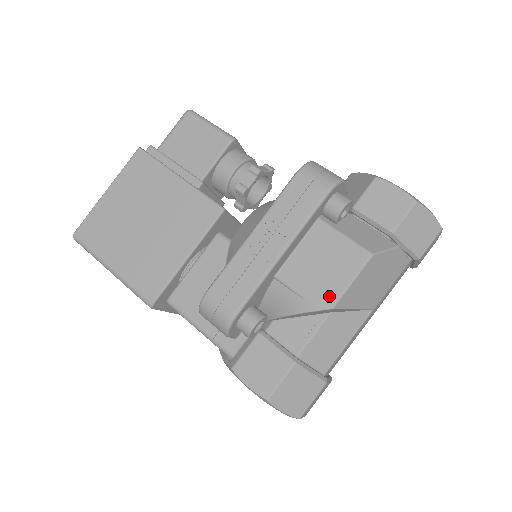
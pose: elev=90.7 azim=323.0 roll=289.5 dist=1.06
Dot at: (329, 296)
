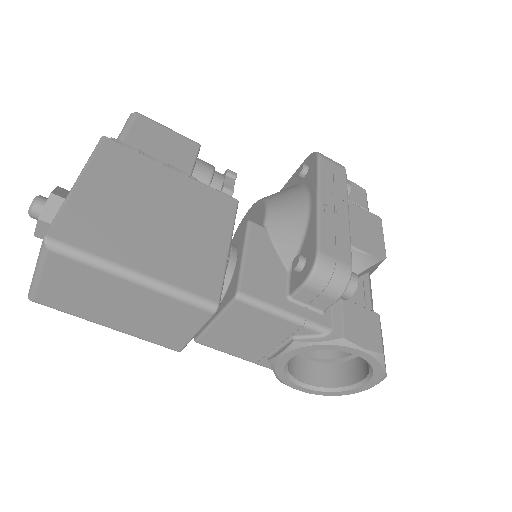
Dot at: (379, 249)
